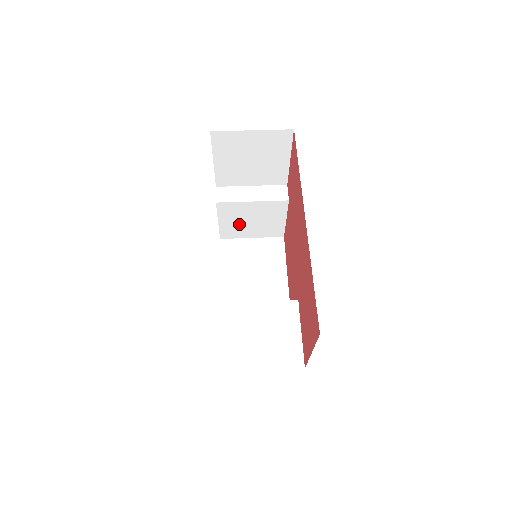
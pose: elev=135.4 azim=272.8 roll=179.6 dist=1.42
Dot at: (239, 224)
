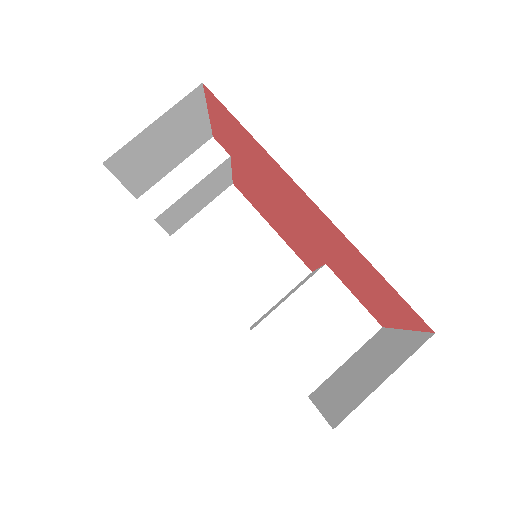
Dot at: (185, 212)
